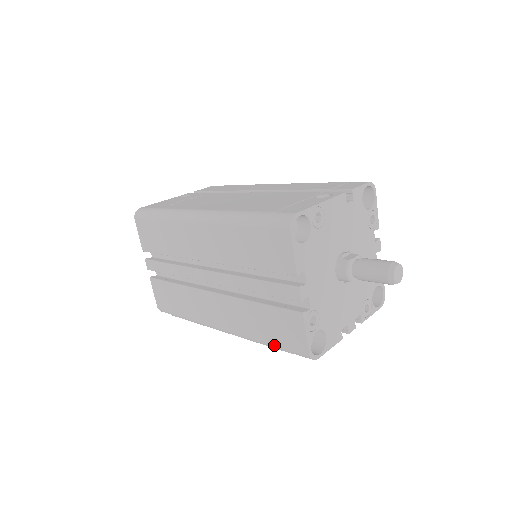
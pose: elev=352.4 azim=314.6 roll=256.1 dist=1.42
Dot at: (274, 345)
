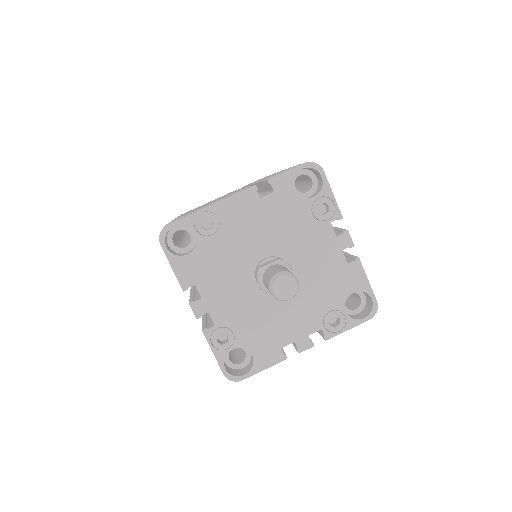
Dot at: occluded
